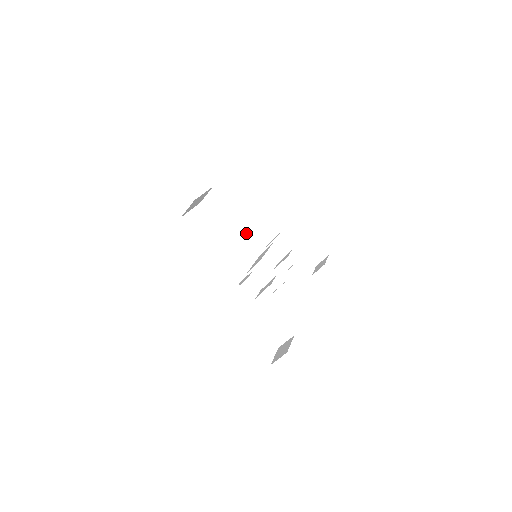
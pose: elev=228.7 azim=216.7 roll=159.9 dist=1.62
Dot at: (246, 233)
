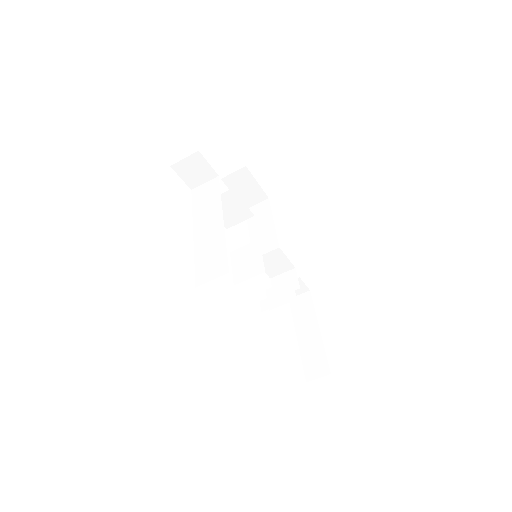
Dot at: (264, 250)
